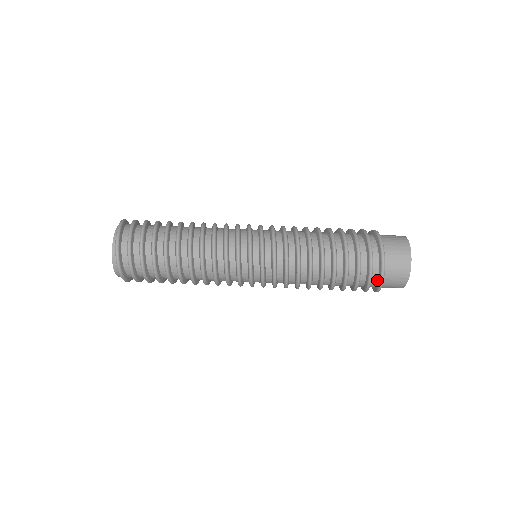
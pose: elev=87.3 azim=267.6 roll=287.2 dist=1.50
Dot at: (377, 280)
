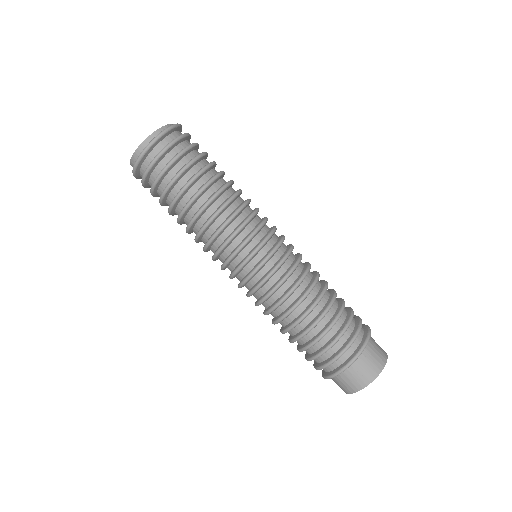
Dot at: (348, 358)
